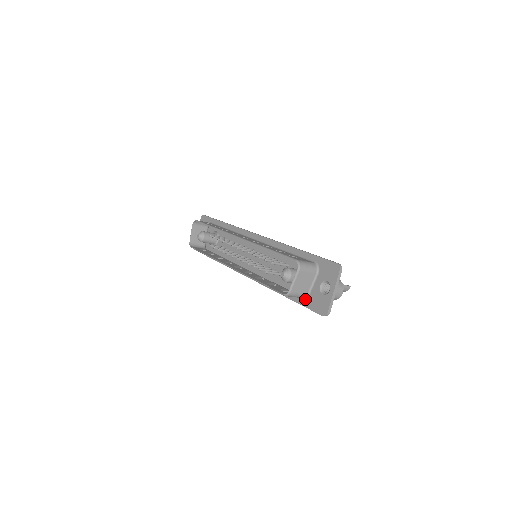
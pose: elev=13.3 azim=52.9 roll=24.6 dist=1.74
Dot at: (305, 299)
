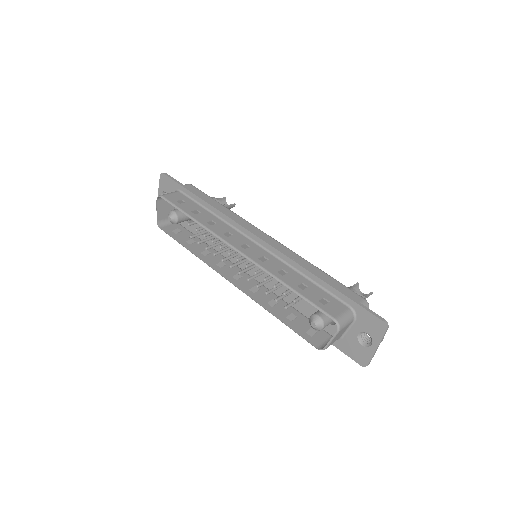
Dot at: (336, 340)
